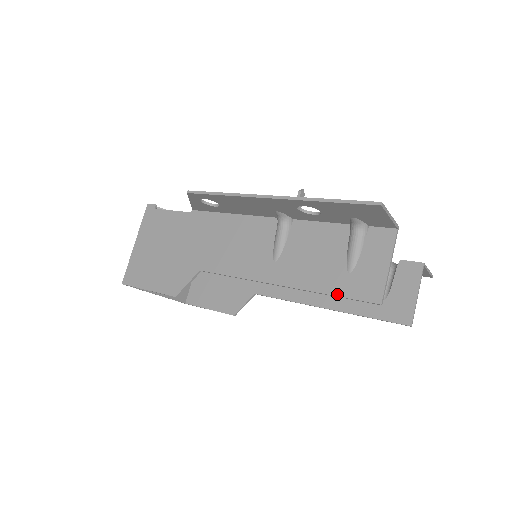
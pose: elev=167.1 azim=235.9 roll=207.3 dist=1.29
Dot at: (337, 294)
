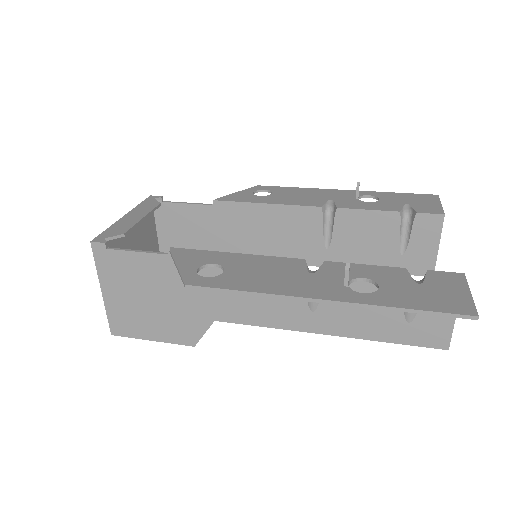
Dot at: (397, 342)
